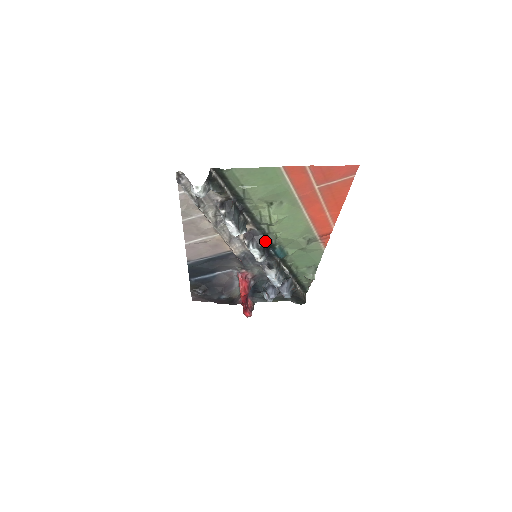
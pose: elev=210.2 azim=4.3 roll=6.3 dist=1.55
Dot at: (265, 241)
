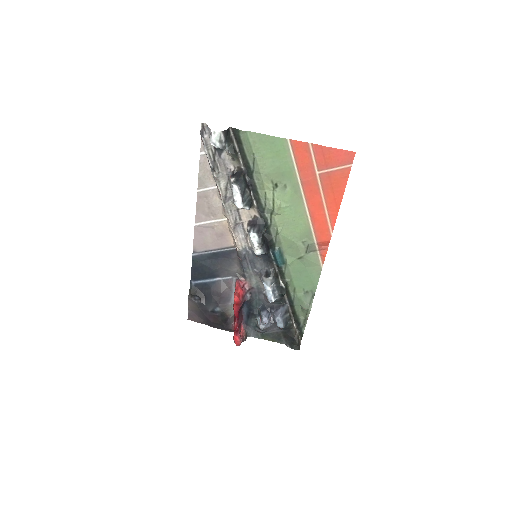
Dot at: (266, 237)
